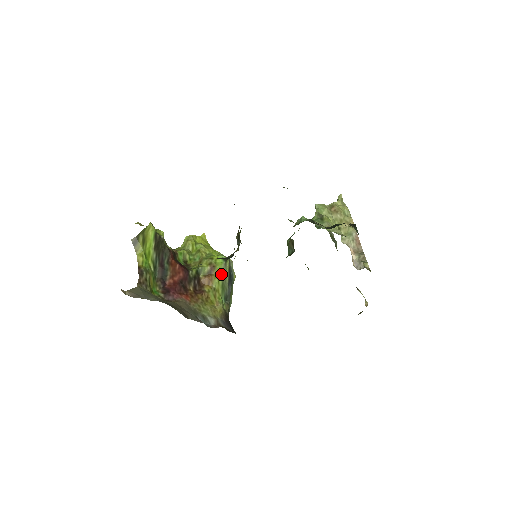
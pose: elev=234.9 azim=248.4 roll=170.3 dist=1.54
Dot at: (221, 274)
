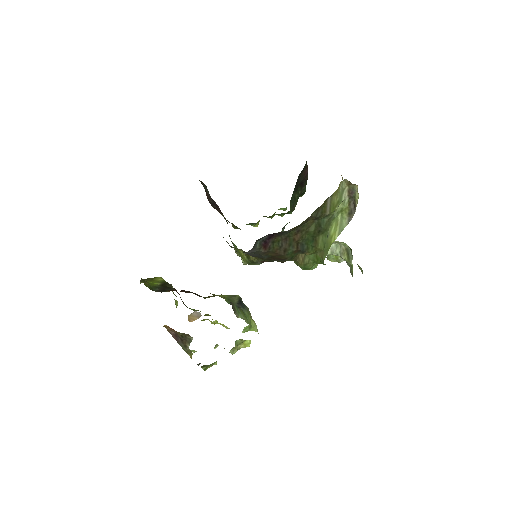
Dot at: occluded
